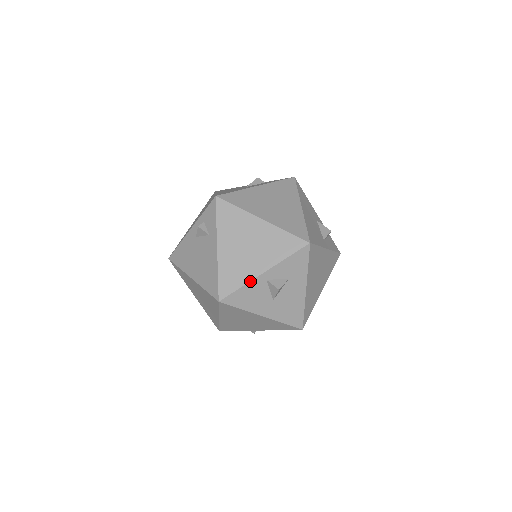
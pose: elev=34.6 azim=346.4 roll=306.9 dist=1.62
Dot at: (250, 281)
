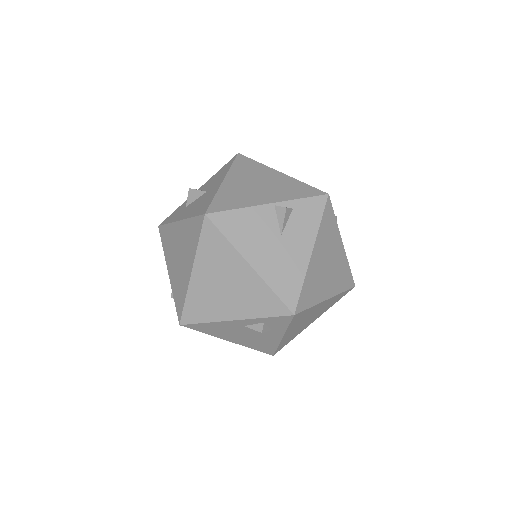
Dot at: occluded
